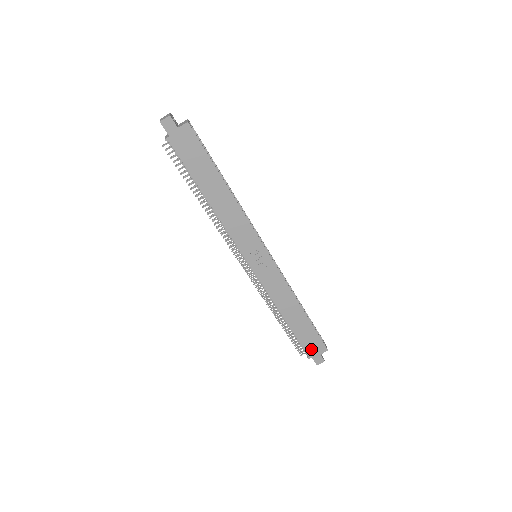
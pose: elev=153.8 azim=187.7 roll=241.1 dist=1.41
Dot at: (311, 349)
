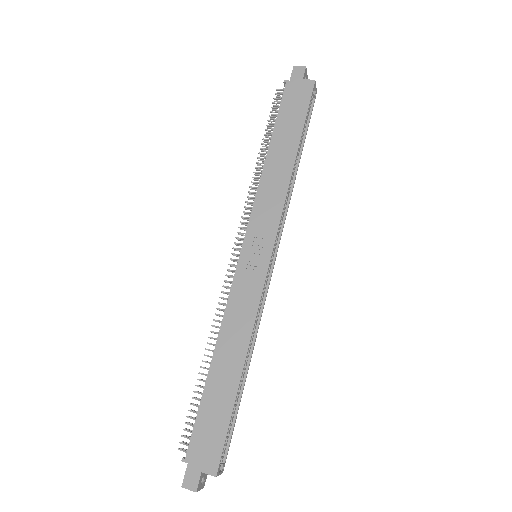
Dot at: (199, 447)
